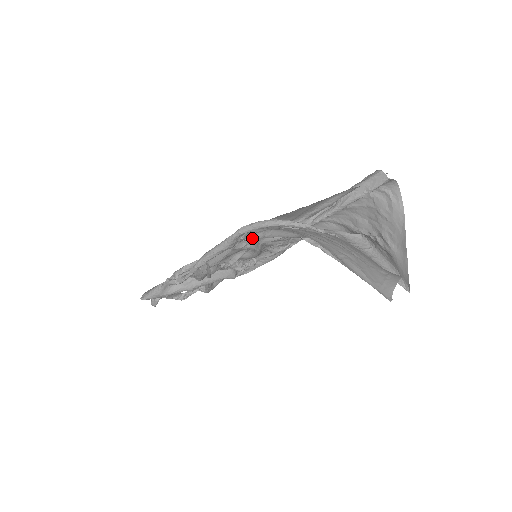
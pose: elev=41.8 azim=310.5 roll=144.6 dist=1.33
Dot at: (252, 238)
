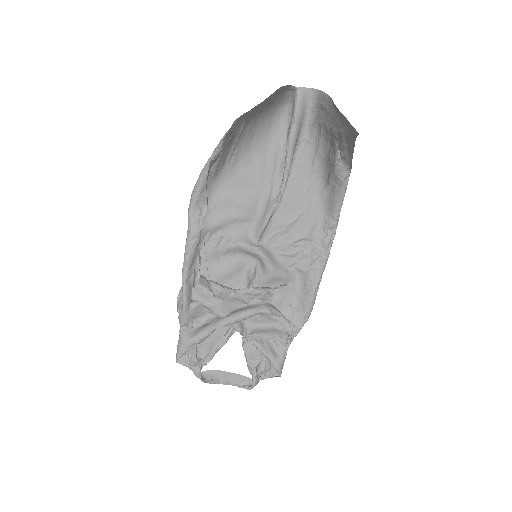
Dot at: (214, 215)
